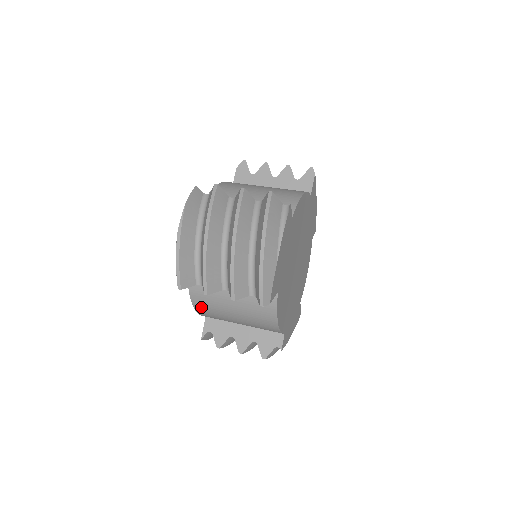
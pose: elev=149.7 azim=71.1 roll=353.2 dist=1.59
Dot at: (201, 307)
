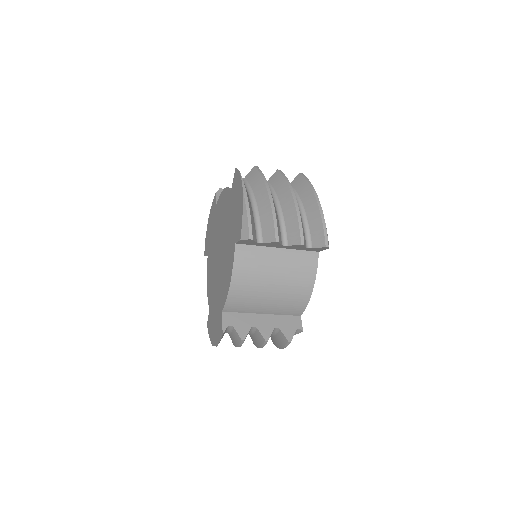
Dot at: (239, 283)
